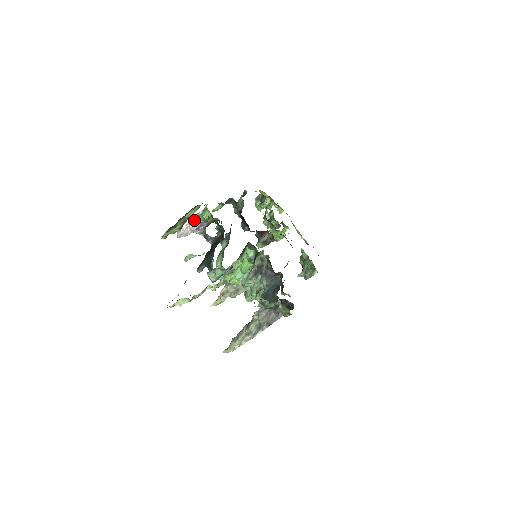
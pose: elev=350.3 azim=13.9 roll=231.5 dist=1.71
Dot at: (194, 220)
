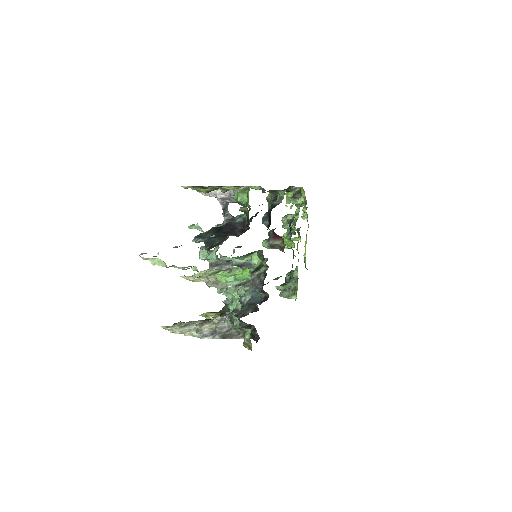
Dot at: occluded
